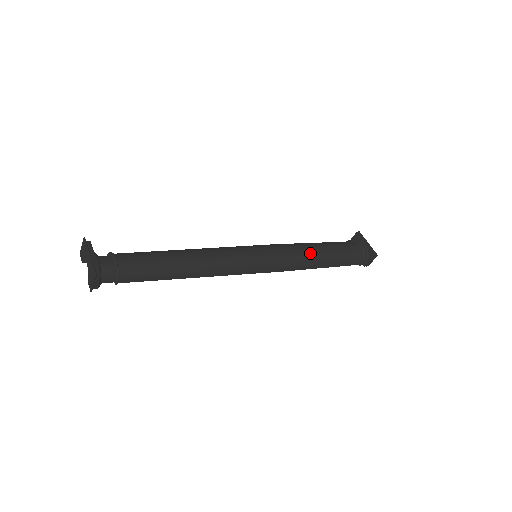
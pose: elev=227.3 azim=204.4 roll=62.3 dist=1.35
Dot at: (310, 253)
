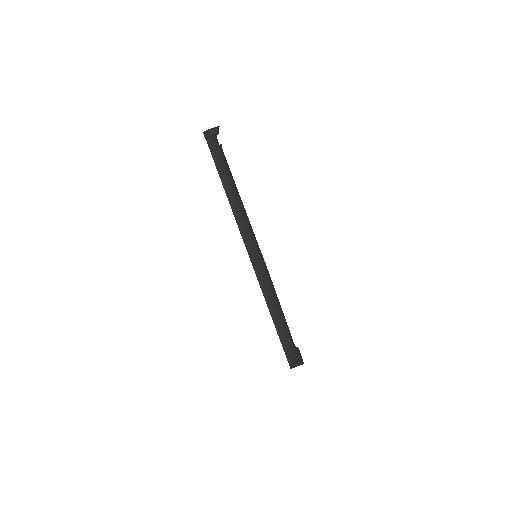
Dot at: (278, 300)
